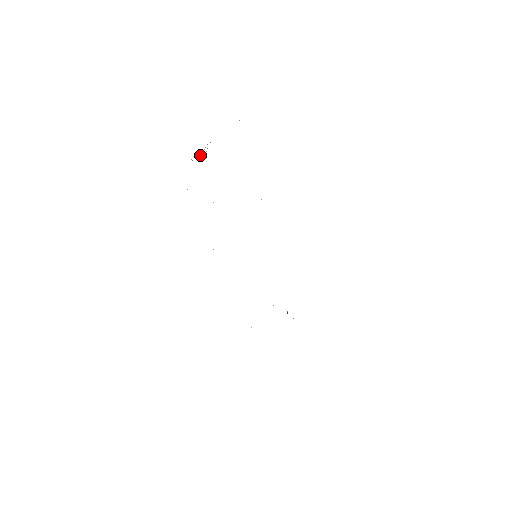
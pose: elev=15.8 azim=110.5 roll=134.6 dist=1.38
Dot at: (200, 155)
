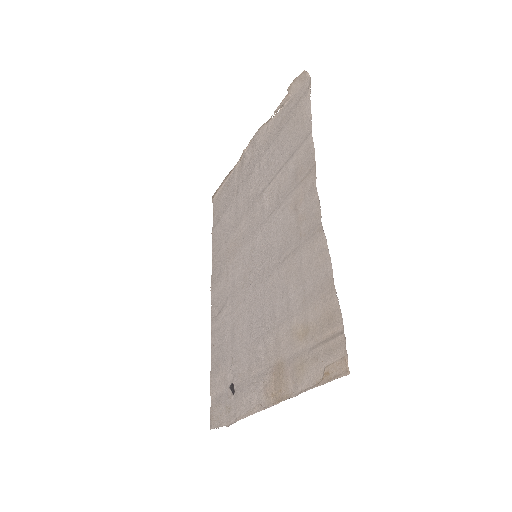
Dot at: (281, 106)
